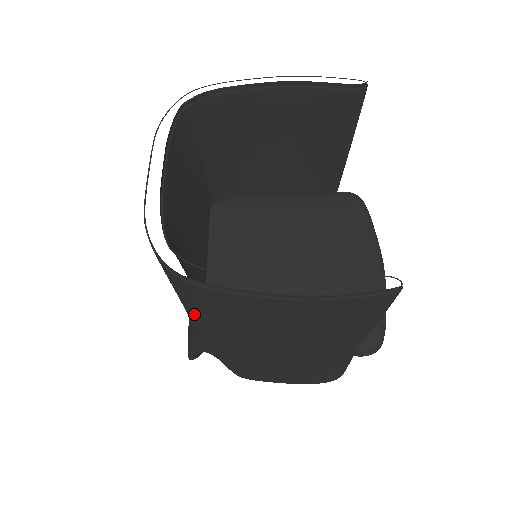
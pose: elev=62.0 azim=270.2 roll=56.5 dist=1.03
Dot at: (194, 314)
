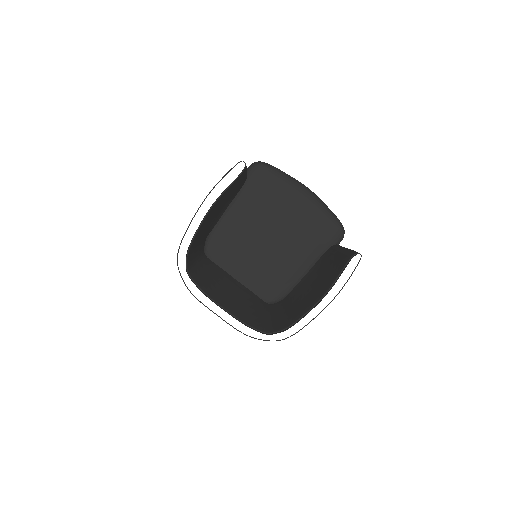
Dot at: occluded
